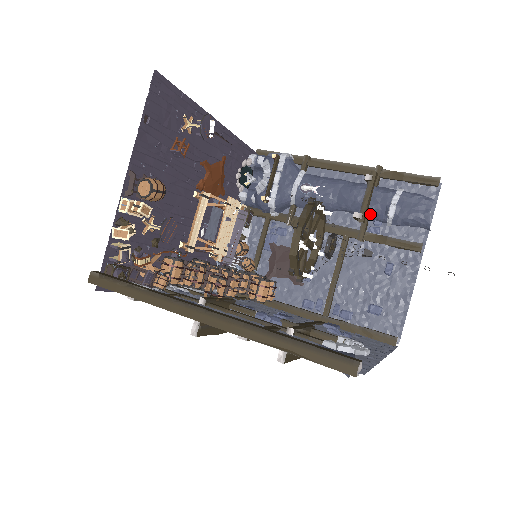
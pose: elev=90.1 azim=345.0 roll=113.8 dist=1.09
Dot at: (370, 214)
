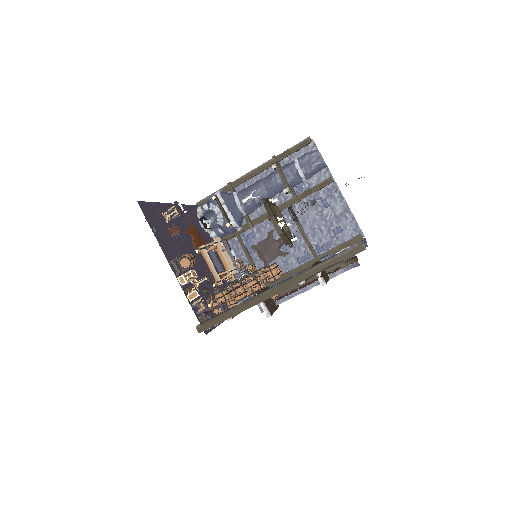
Dot at: (291, 184)
